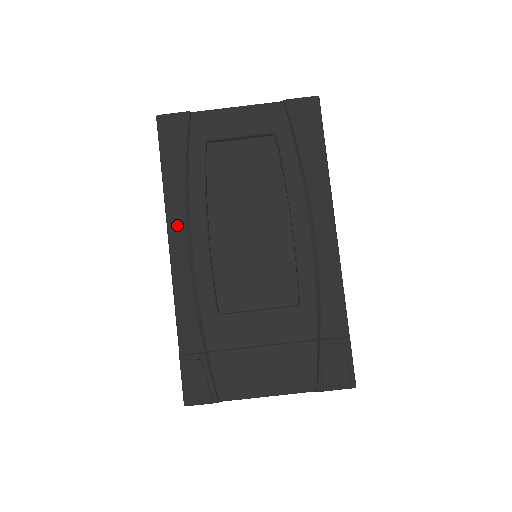
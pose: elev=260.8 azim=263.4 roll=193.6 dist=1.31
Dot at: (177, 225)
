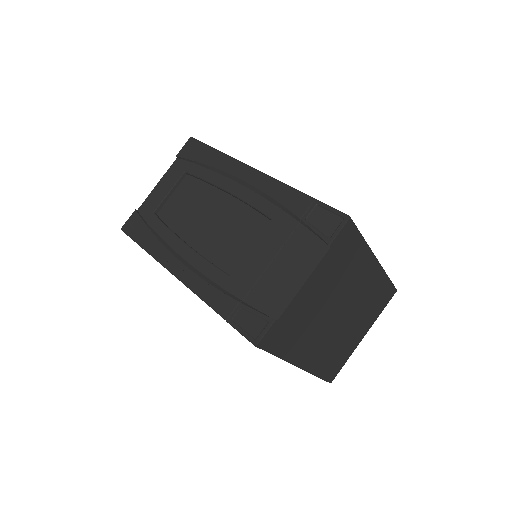
Dot at: (168, 260)
